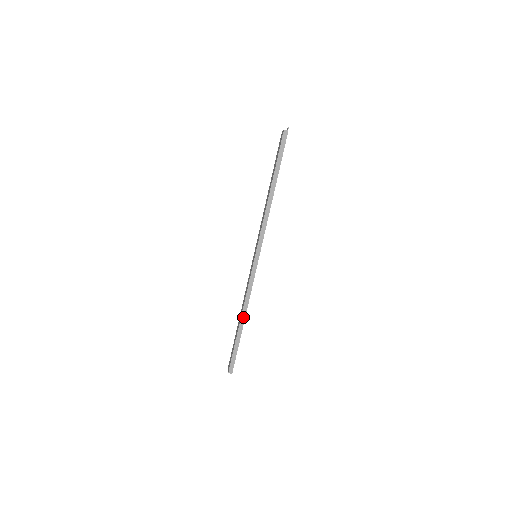
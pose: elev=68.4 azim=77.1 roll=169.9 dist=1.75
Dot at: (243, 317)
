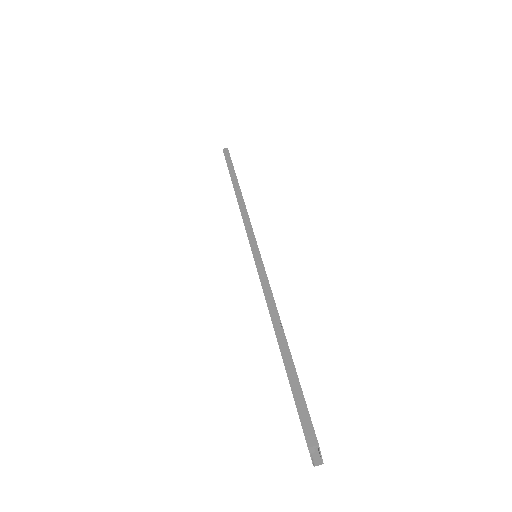
Dot at: (277, 324)
